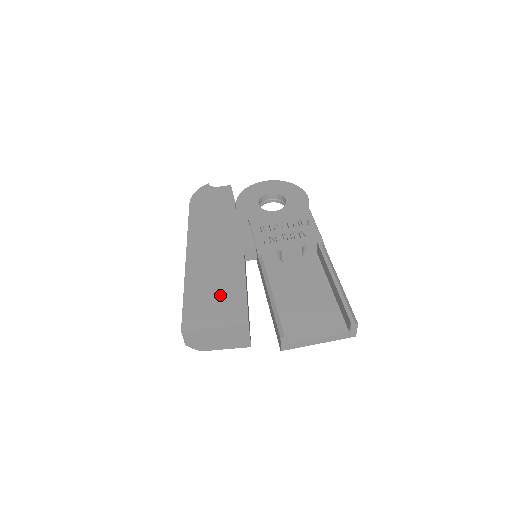
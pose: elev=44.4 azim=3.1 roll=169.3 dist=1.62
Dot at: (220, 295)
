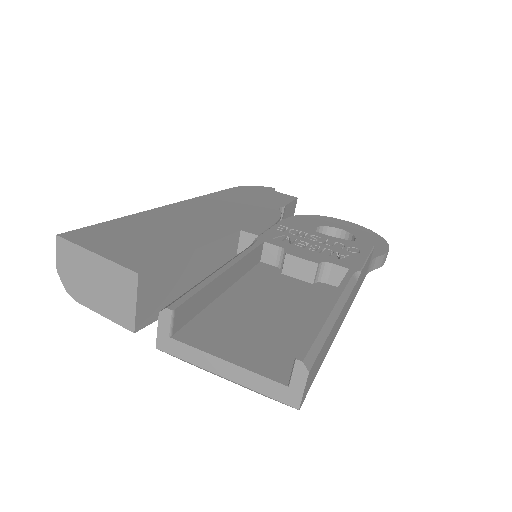
Dot at: (152, 238)
